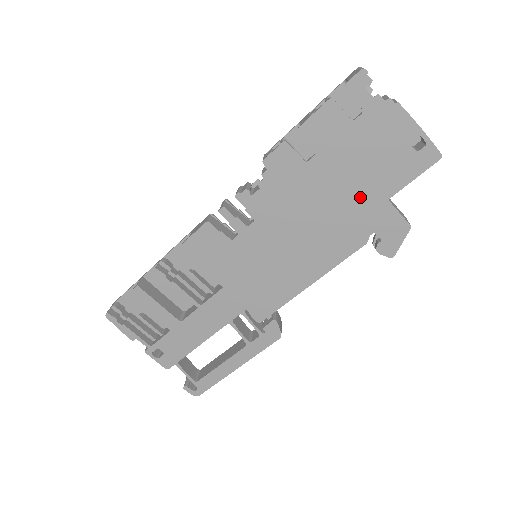
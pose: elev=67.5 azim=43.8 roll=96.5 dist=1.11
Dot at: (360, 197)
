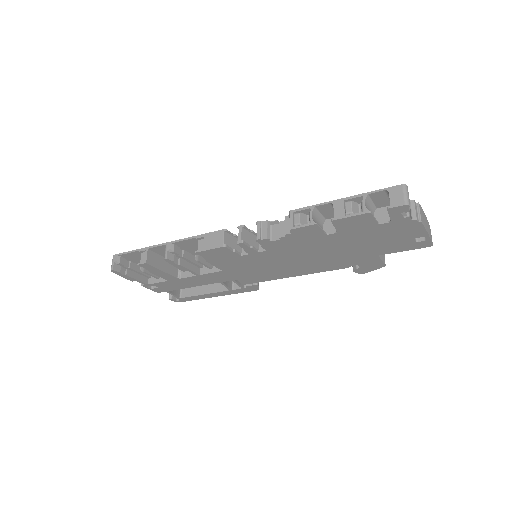
Dot at: (358, 252)
